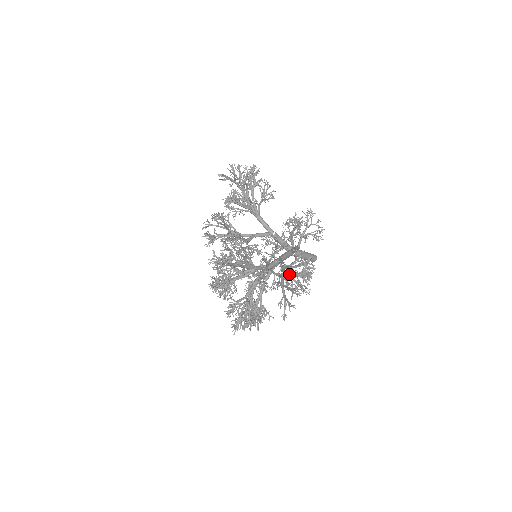
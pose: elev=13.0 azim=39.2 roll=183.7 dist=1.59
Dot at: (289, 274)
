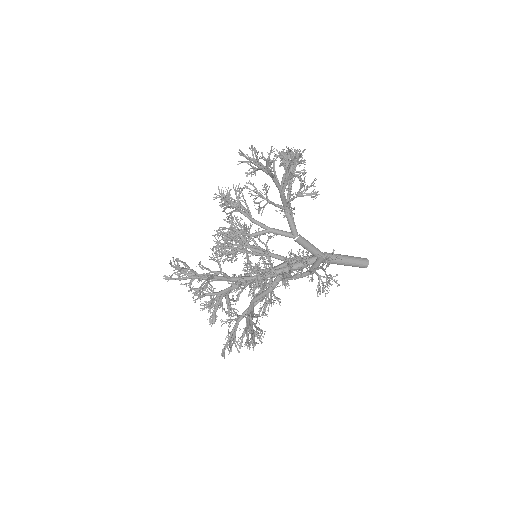
Dot at: (270, 302)
